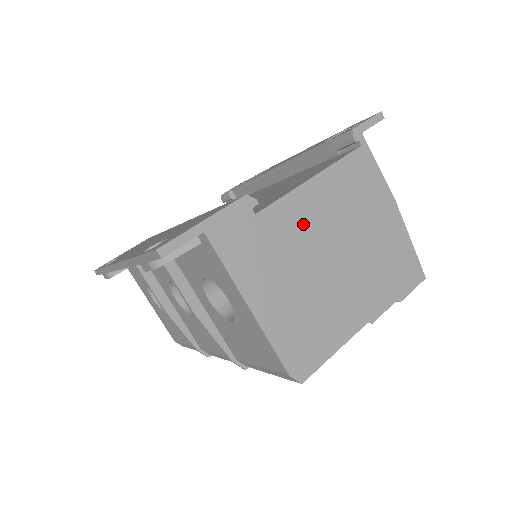
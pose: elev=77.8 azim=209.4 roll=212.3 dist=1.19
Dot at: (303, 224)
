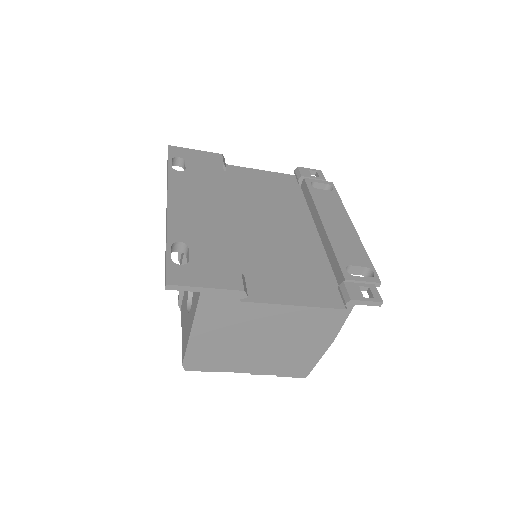
Dot at: (262, 320)
